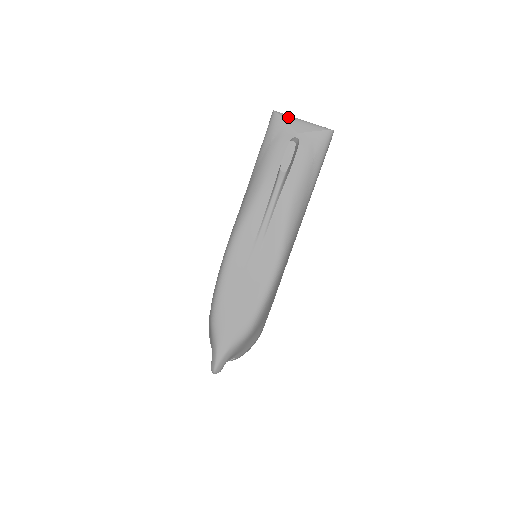
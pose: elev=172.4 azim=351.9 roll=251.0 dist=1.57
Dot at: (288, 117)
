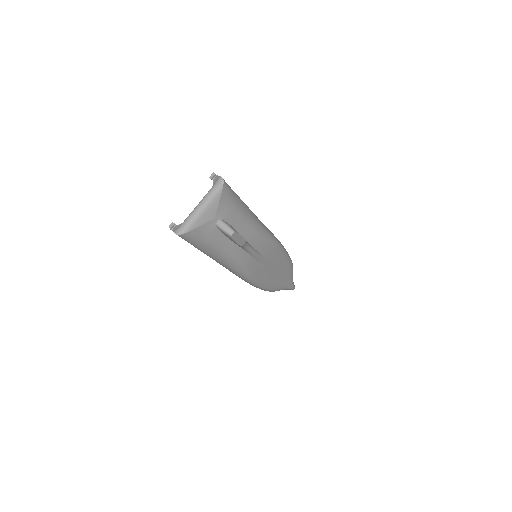
Dot at: (194, 224)
